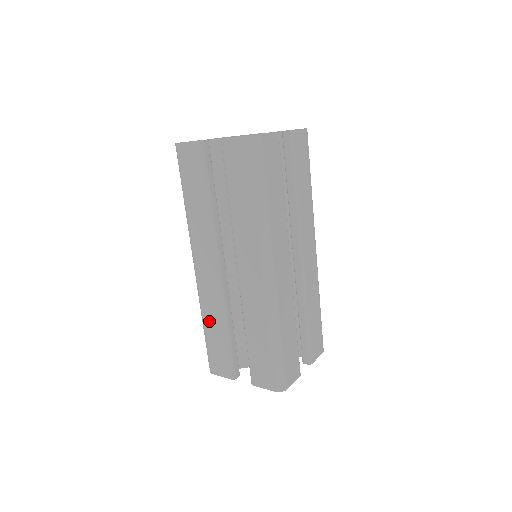
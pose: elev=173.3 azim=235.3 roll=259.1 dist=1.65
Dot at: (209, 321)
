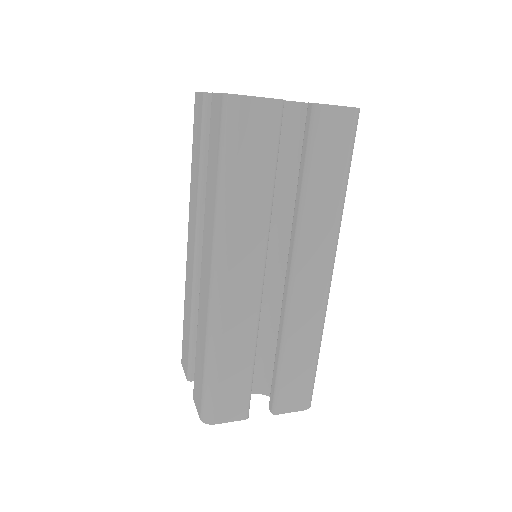
Dot at: (186, 306)
